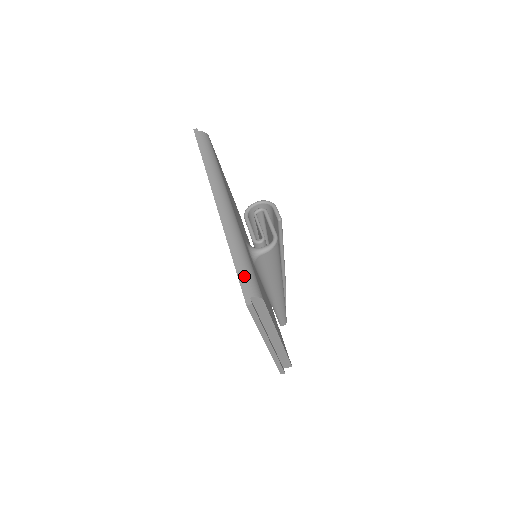
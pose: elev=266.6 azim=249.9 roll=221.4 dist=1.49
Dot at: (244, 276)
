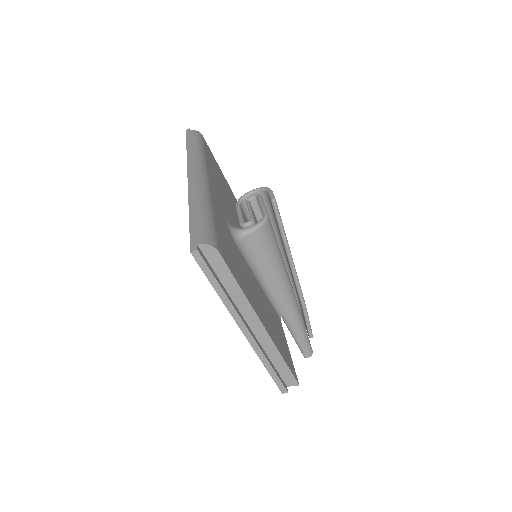
Dot at: (197, 226)
